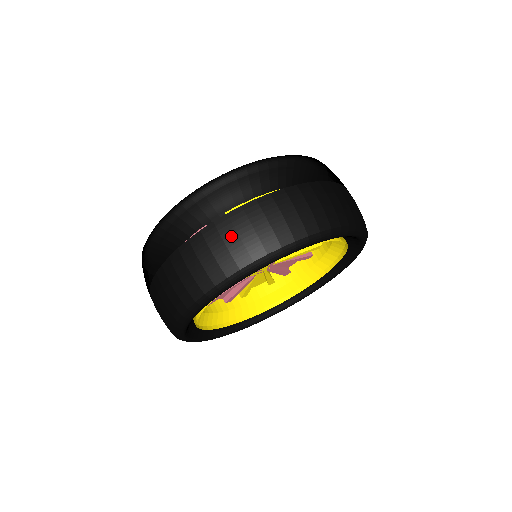
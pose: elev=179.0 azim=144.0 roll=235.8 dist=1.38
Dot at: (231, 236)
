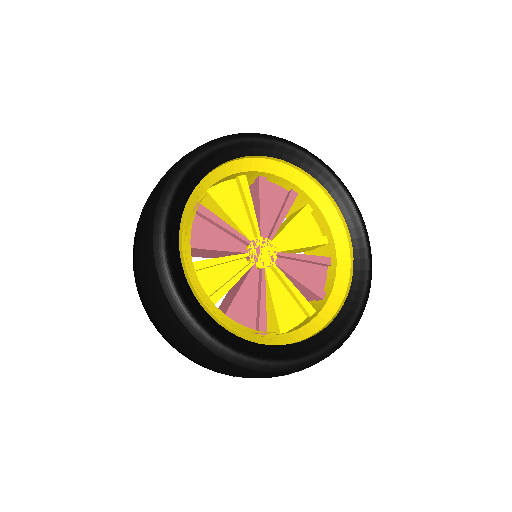
Dot at: occluded
